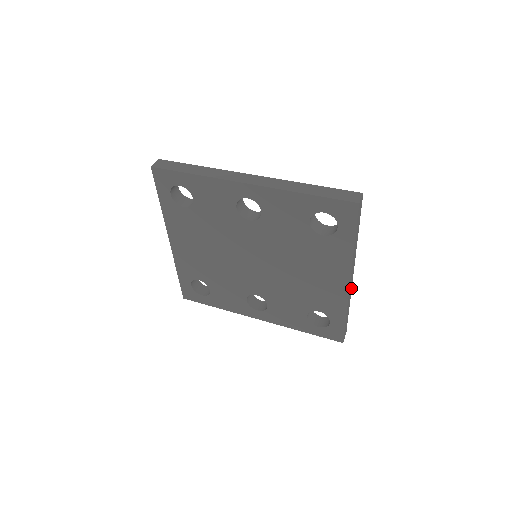
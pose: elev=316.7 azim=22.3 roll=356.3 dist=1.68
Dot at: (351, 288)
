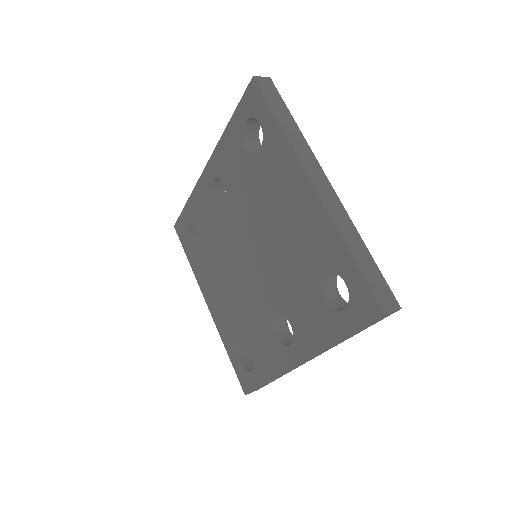
Dot at: (342, 208)
